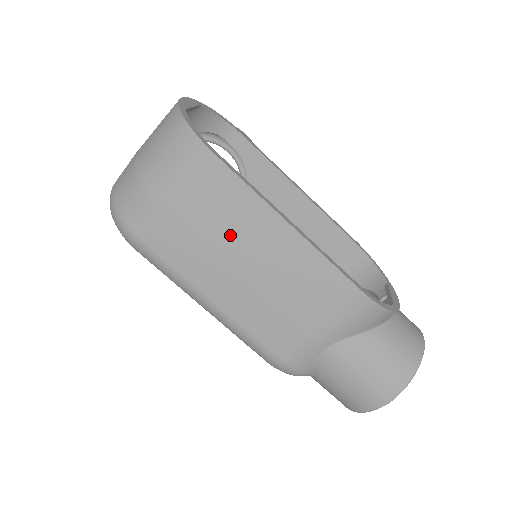
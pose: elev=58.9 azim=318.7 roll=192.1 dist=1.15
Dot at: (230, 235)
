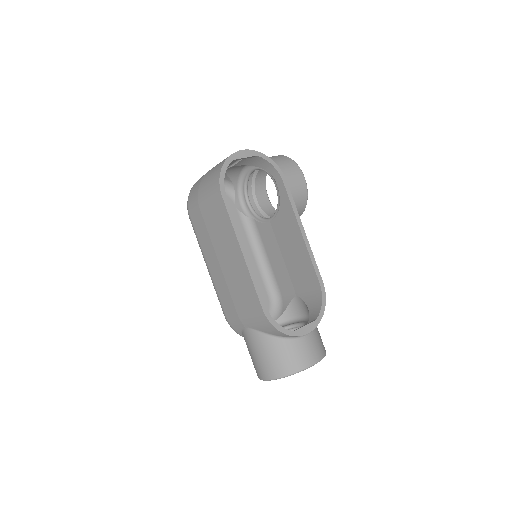
Dot at: (219, 239)
